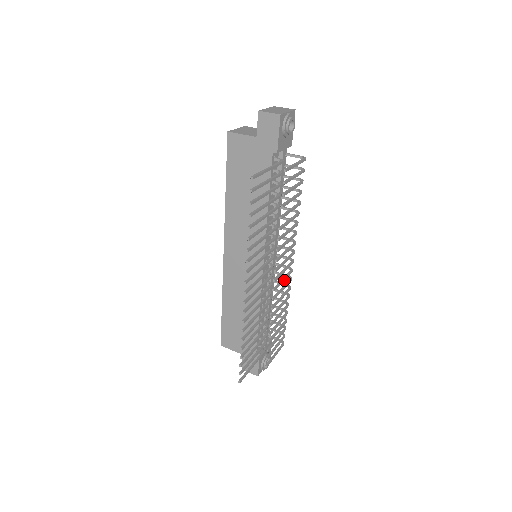
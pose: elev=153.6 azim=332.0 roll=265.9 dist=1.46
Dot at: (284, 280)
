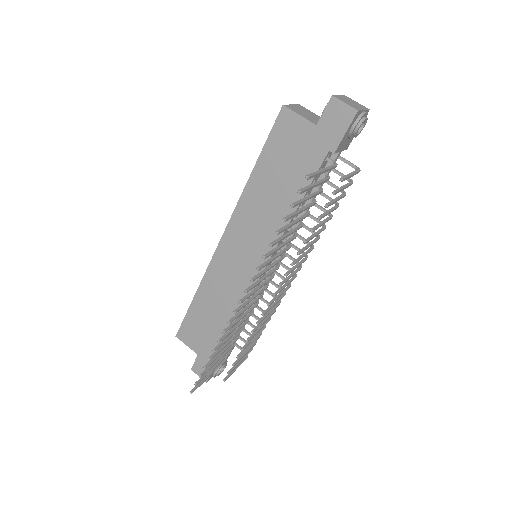
Dot at: occluded
